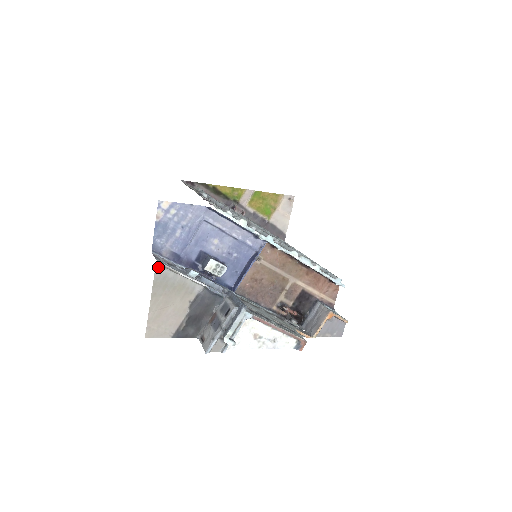
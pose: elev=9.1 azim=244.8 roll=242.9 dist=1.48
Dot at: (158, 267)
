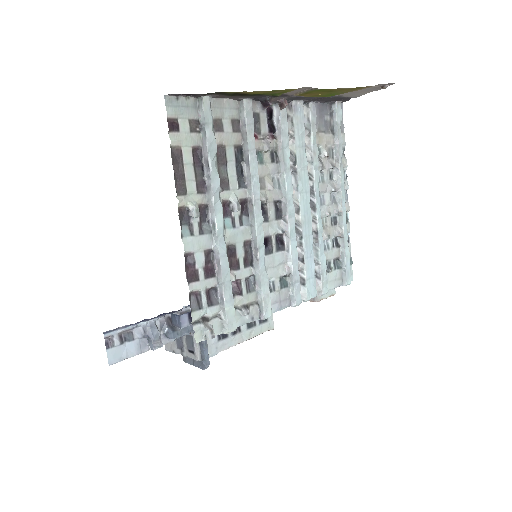
Dot at: (111, 359)
